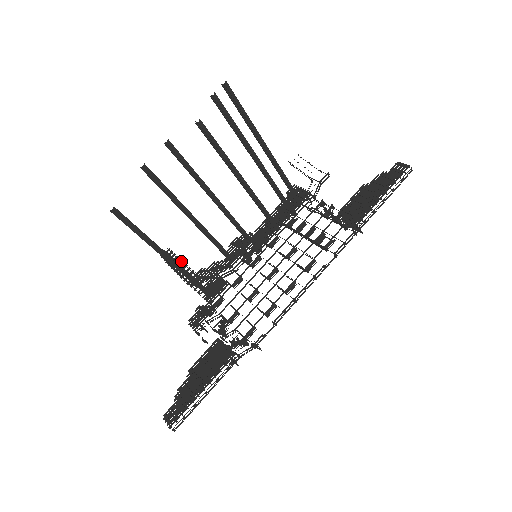
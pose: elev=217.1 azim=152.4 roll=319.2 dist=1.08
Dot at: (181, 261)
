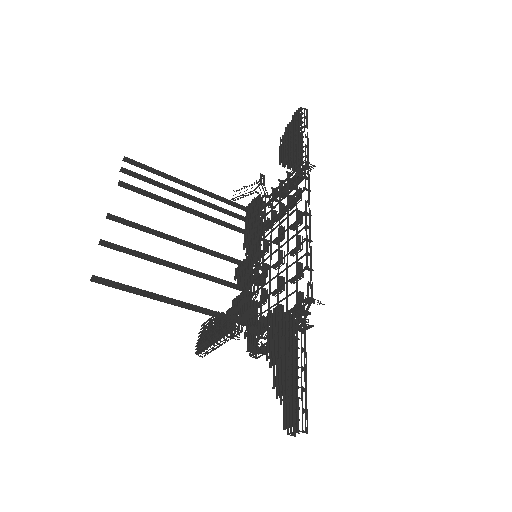
Dot at: occluded
